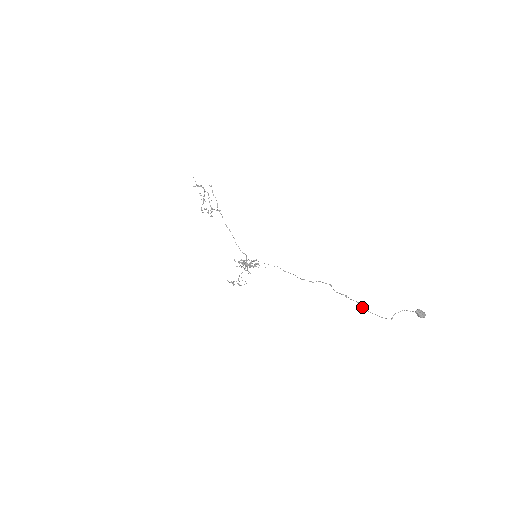
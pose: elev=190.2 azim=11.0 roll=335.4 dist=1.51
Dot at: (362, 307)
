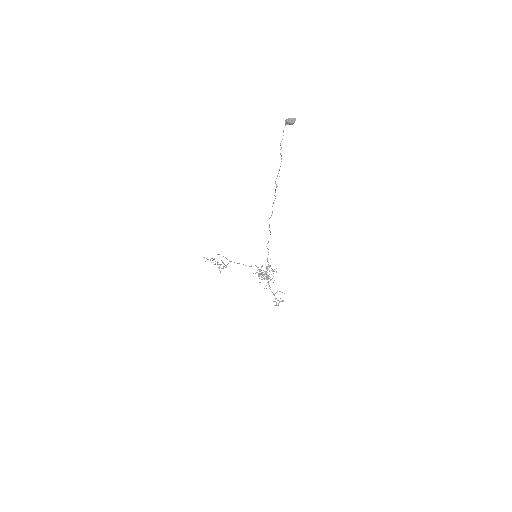
Dot at: (278, 173)
